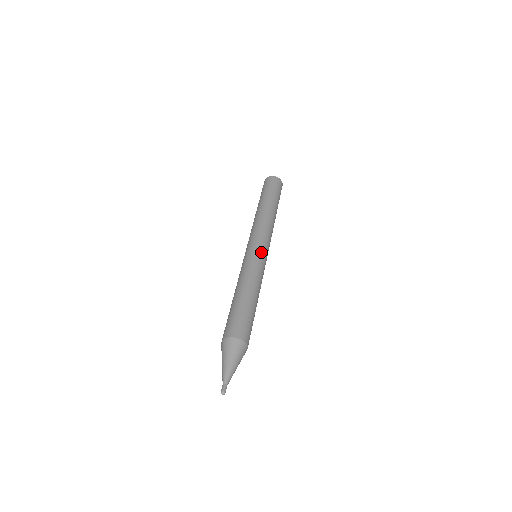
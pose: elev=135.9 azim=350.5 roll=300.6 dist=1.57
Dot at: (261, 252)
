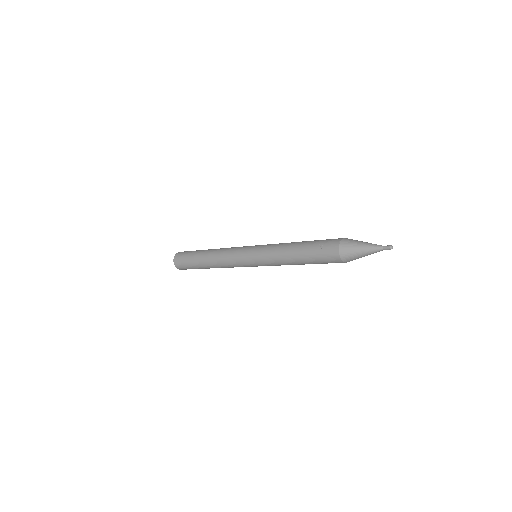
Dot at: occluded
